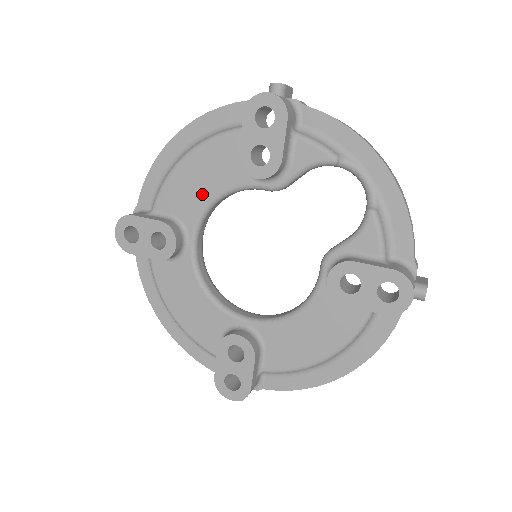
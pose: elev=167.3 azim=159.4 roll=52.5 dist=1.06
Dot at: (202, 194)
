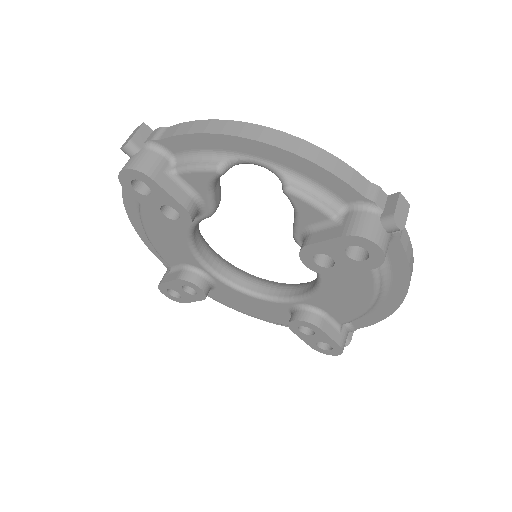
Dot at: (179, 244)
